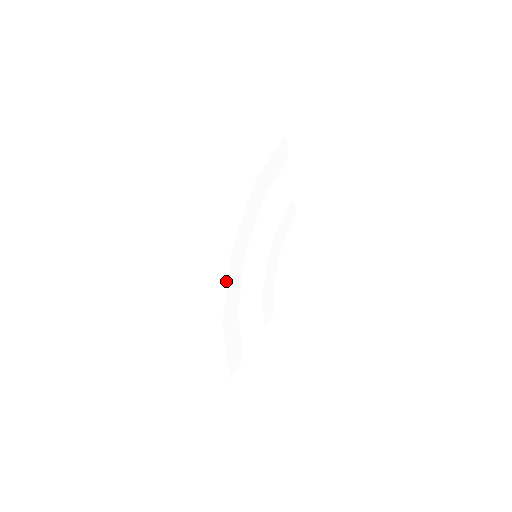
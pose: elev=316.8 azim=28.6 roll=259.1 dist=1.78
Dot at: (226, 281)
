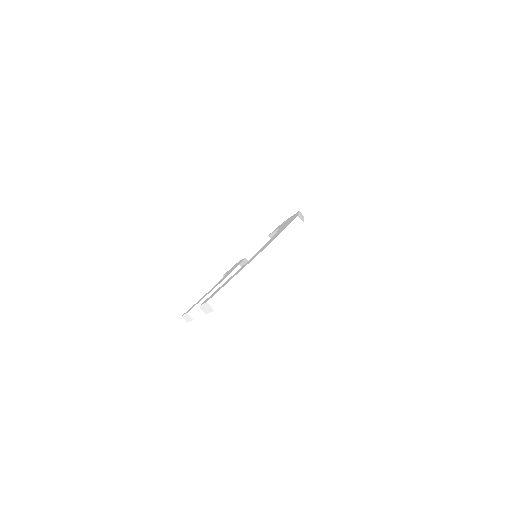
Dot at: (291, 233)
